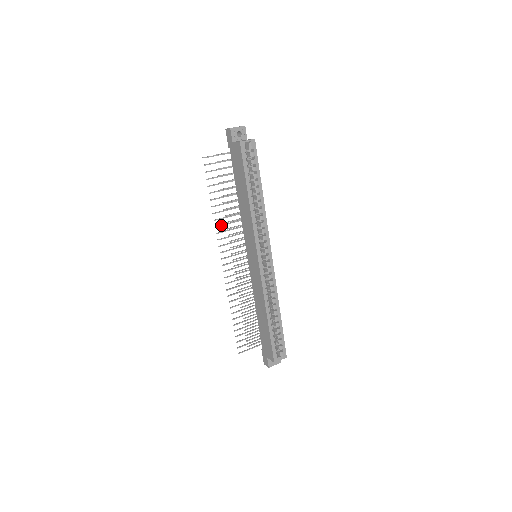
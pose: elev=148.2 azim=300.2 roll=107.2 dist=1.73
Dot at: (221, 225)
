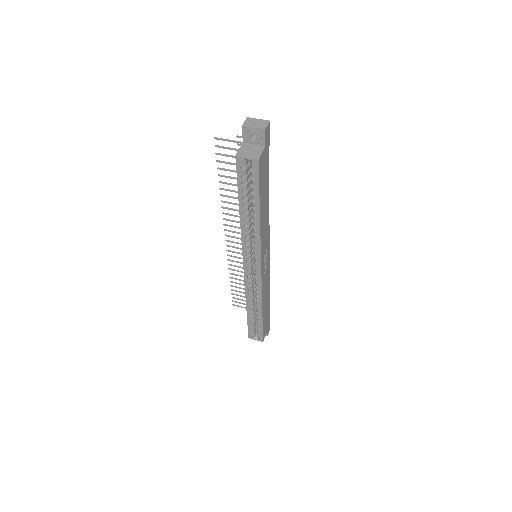
Dot at: (229, 208)
